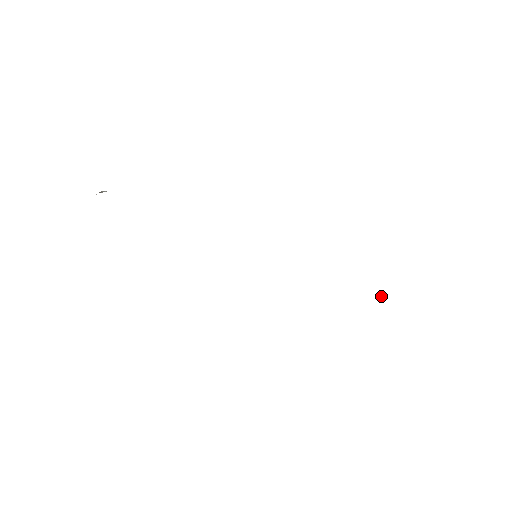
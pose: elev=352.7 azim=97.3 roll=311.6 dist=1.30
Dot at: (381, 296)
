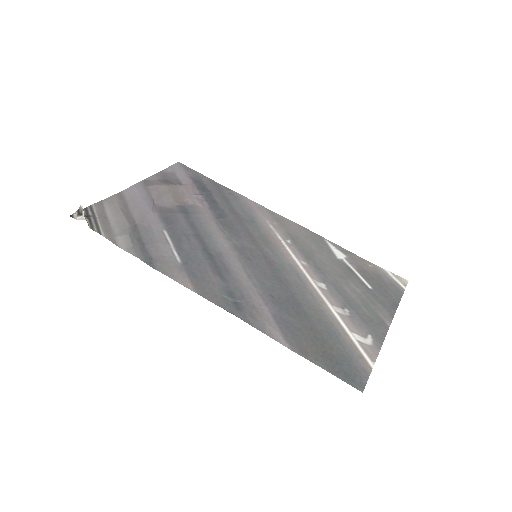
Dot at: occluded
